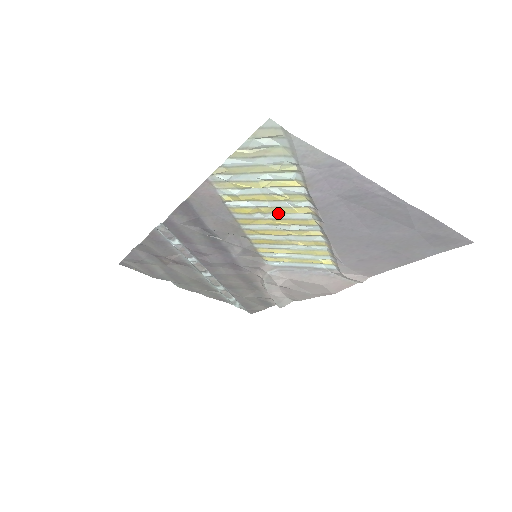
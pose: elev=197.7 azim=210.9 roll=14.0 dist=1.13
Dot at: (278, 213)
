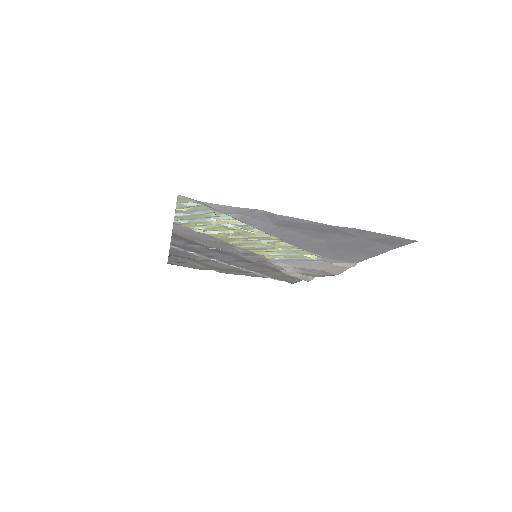
Dot at: (243, 235)
